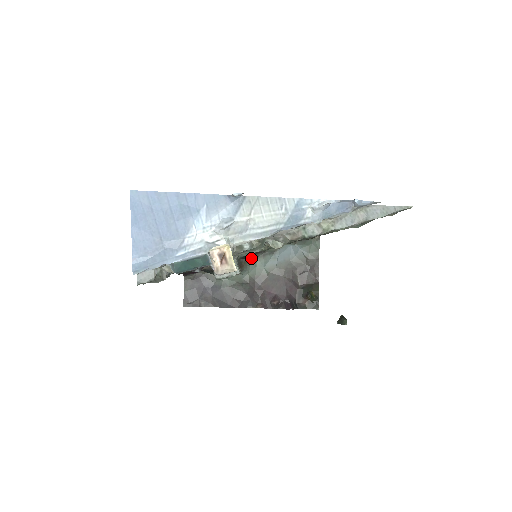
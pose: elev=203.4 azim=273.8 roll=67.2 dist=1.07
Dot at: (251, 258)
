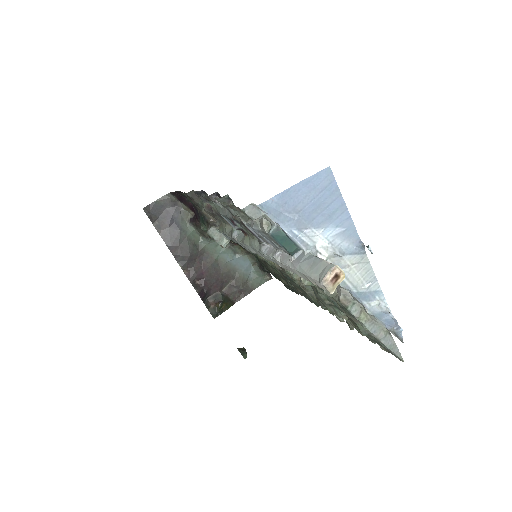
Dot at: occluded
